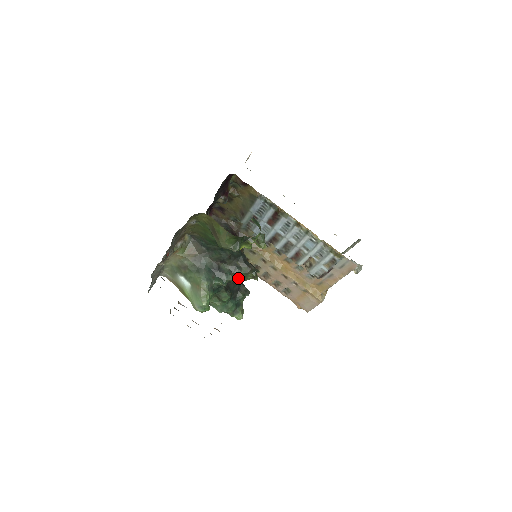
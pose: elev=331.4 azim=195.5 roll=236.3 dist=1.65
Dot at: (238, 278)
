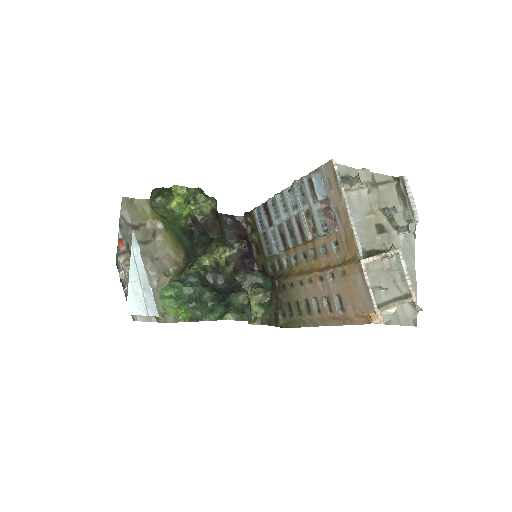
Dot at: occluded
